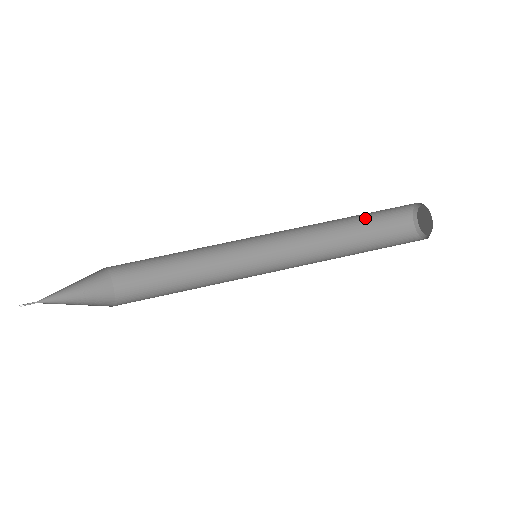
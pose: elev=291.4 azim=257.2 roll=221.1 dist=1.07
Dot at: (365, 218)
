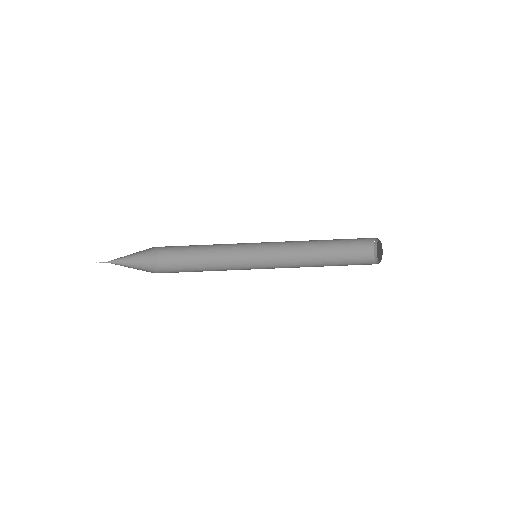
Dot at: (338, 240)
